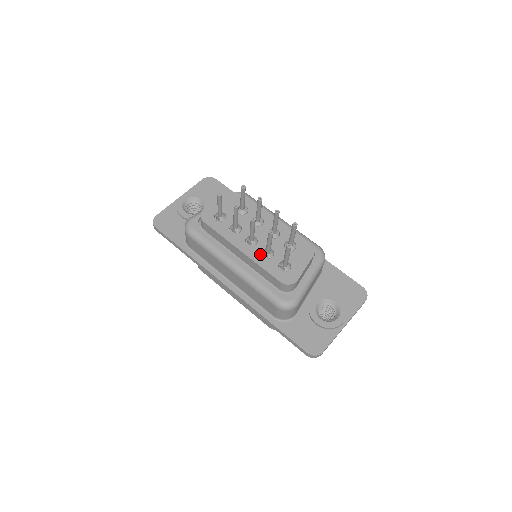
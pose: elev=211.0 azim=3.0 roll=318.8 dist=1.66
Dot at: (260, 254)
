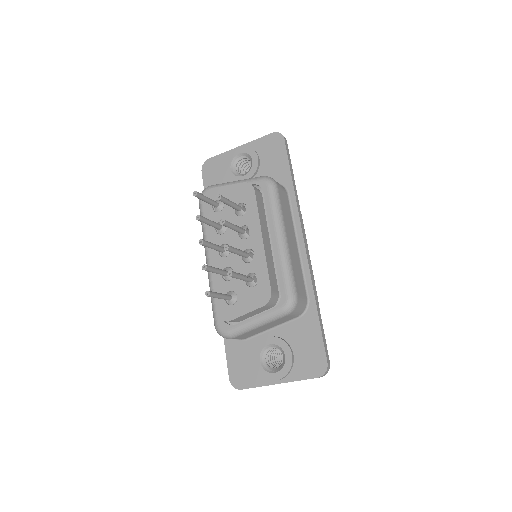
Dot at: occluded
